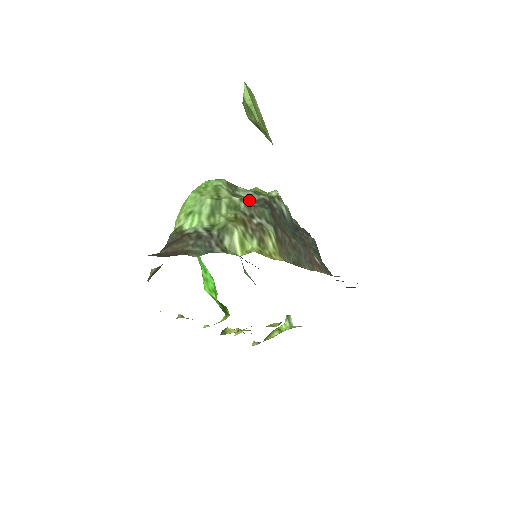
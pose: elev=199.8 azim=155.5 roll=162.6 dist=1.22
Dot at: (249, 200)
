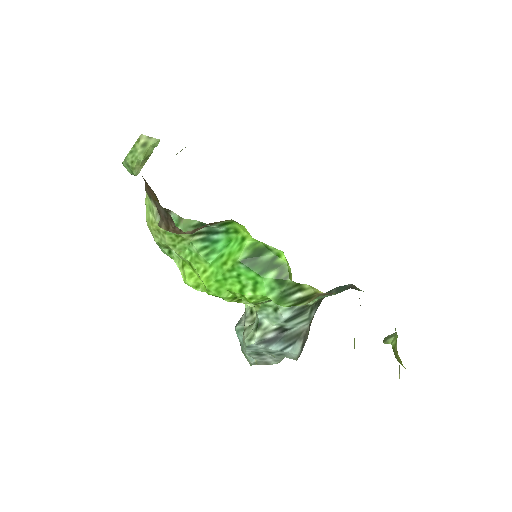
Dot at: occluded
